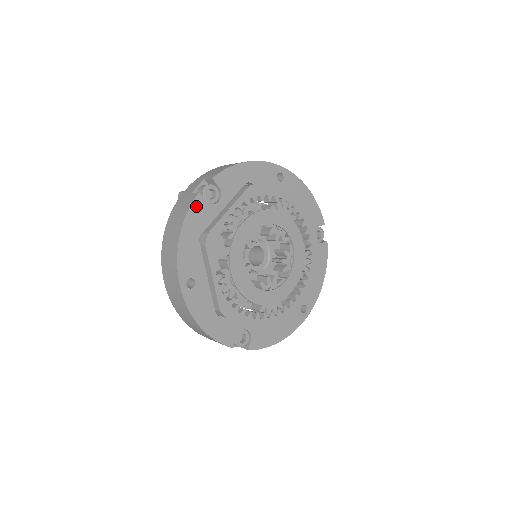
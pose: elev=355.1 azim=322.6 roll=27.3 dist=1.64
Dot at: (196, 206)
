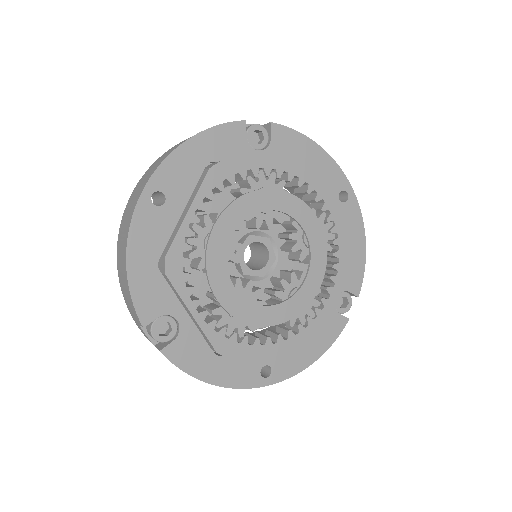
Dot at: (232, 129)
